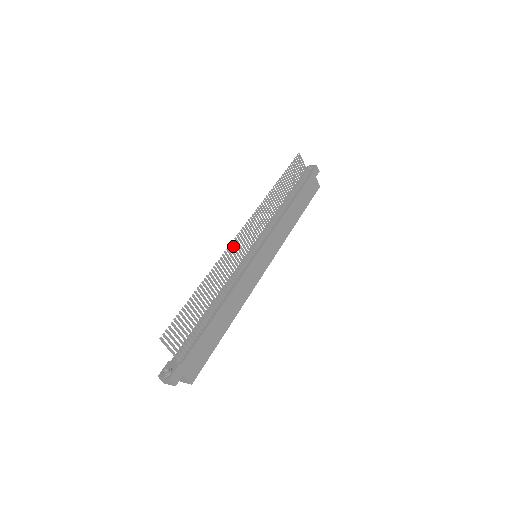
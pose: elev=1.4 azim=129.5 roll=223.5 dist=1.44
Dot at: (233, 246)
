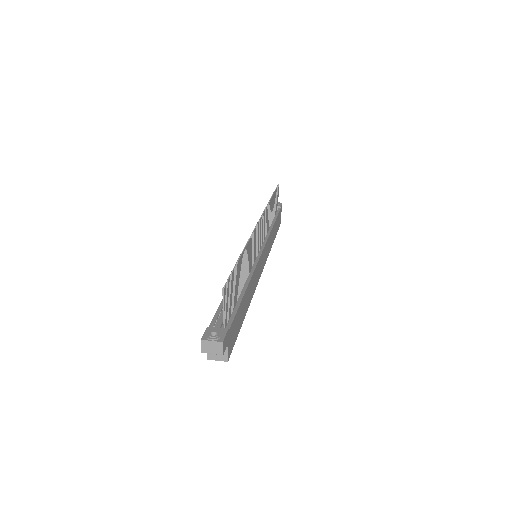
Dot at: (255, 232)
